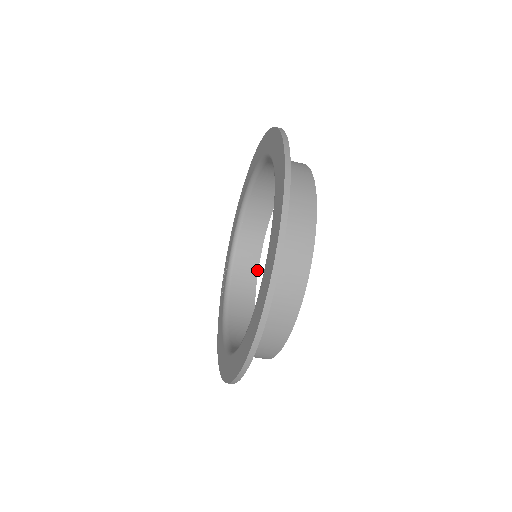
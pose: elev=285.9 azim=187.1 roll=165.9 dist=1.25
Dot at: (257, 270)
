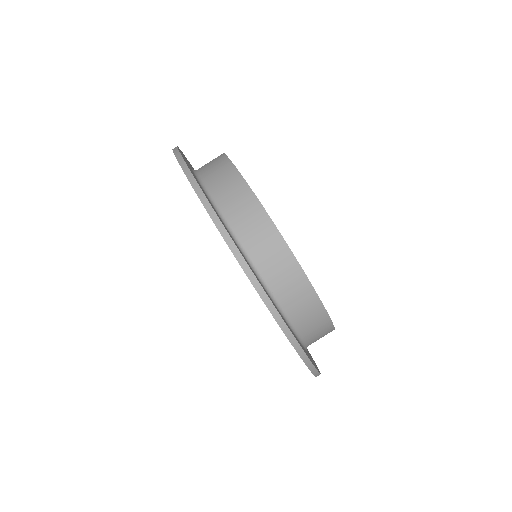
Dot at: occluded
